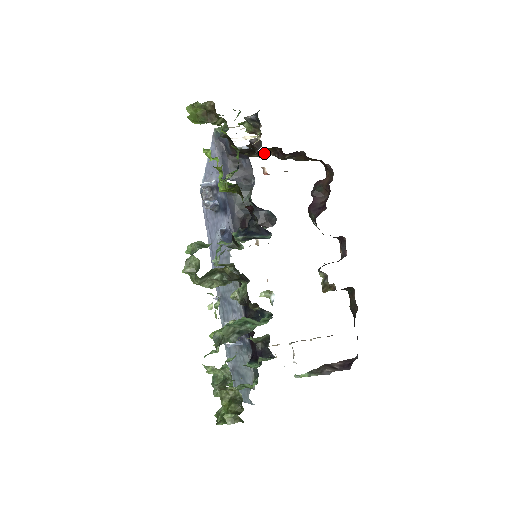
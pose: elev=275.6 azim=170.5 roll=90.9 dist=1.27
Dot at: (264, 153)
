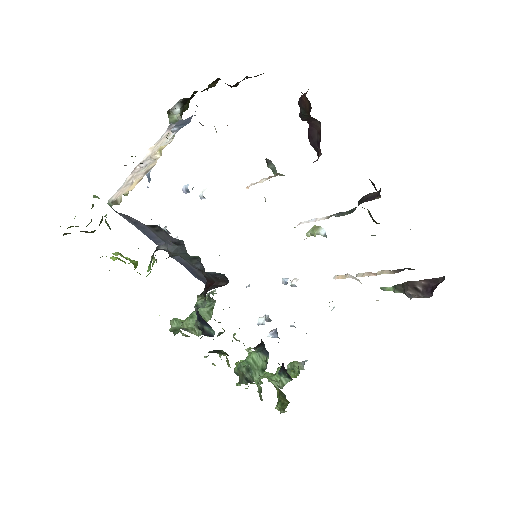
Dot at: (212, 86)
